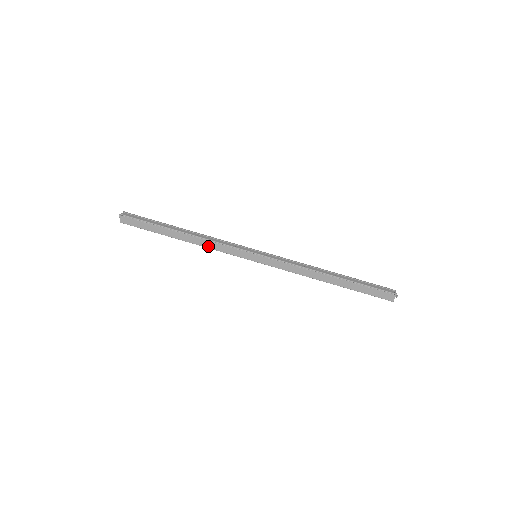
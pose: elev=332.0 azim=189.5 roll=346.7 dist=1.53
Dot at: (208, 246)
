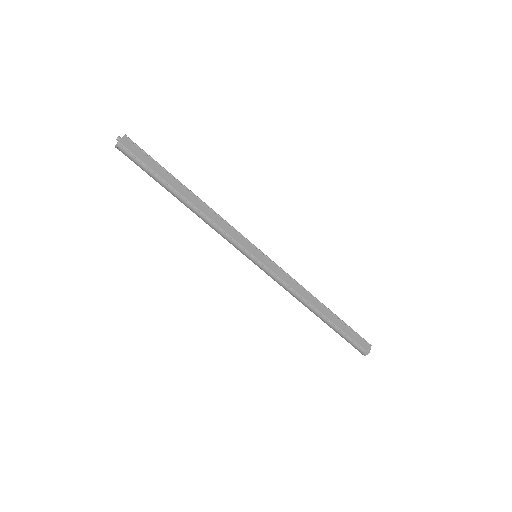
Dot at: (213, 219)
